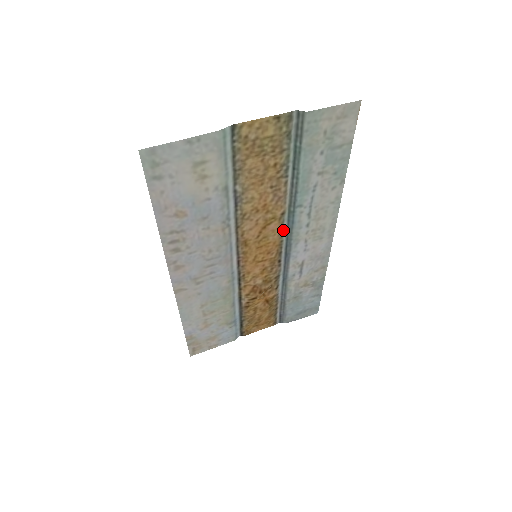
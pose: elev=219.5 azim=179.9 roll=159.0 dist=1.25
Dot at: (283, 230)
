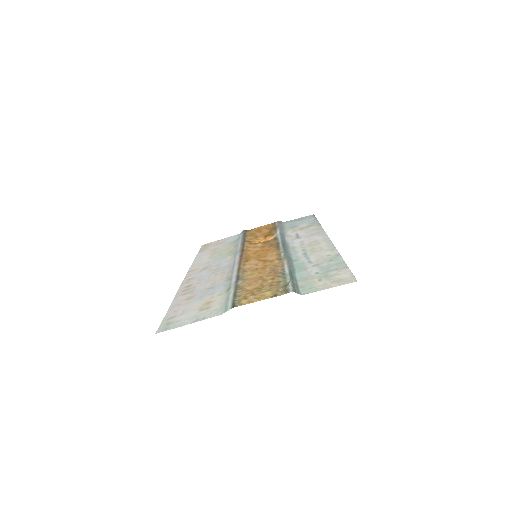
Dot at: (281, 253)
